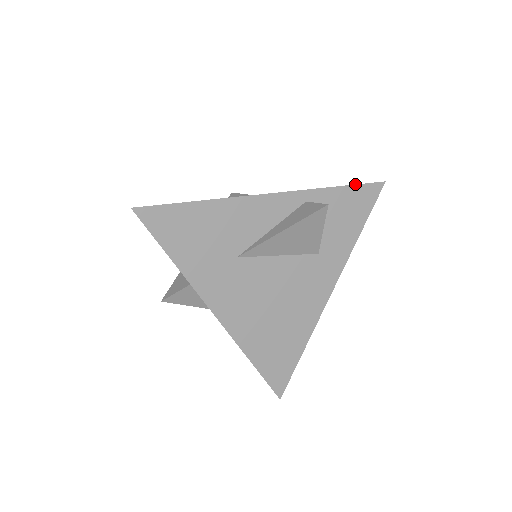
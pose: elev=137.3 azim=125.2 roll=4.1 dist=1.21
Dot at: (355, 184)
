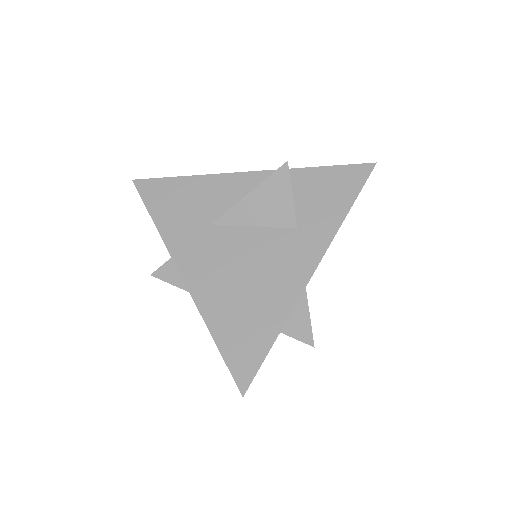
Dot at: (339, 165)
